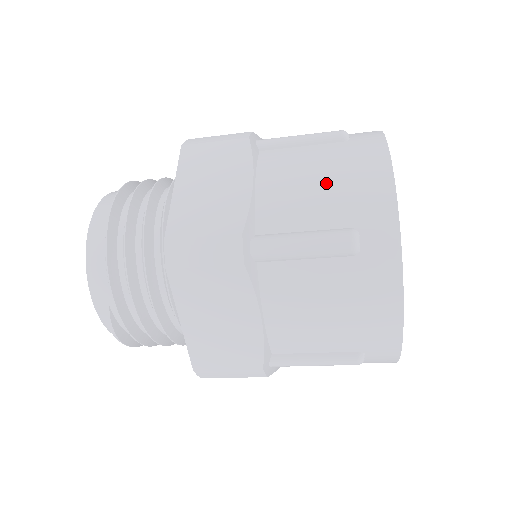
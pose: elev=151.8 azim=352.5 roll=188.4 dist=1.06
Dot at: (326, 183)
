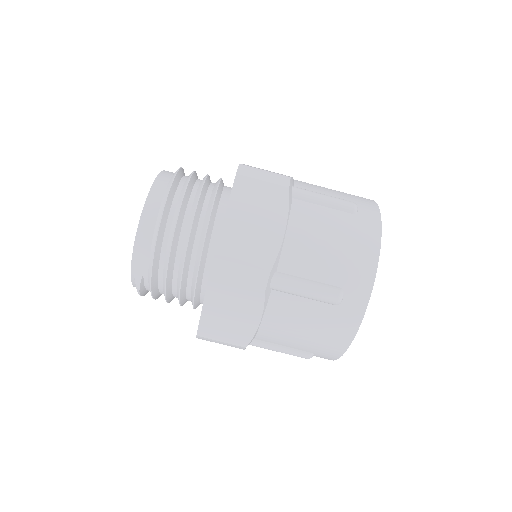
Dot at: (334, 250)
